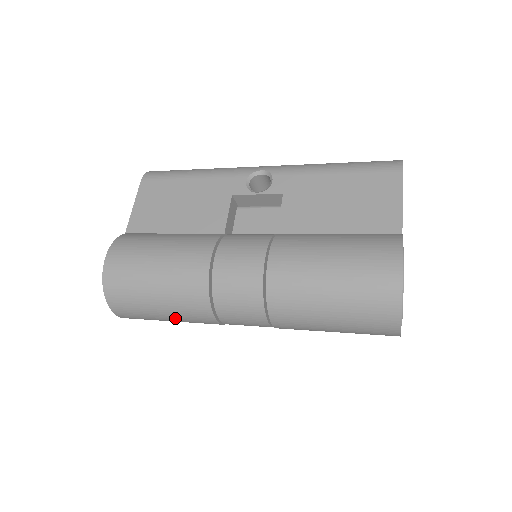
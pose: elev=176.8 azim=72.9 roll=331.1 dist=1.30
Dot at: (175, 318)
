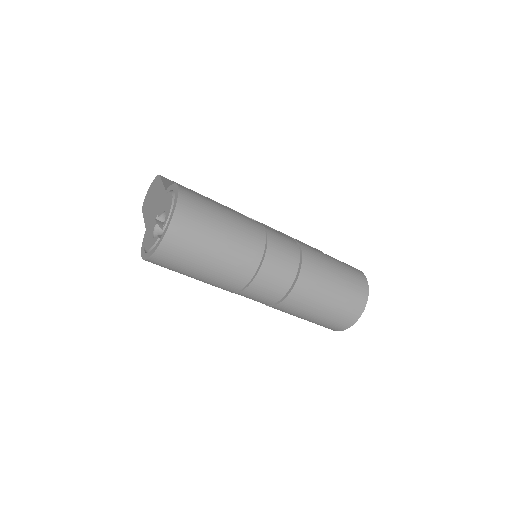
Dot at: (223, 257)
